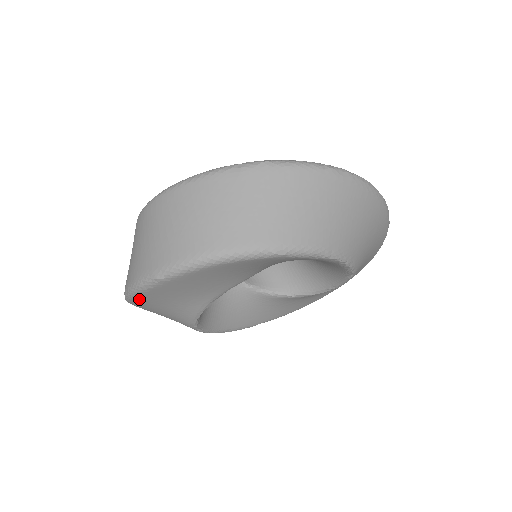
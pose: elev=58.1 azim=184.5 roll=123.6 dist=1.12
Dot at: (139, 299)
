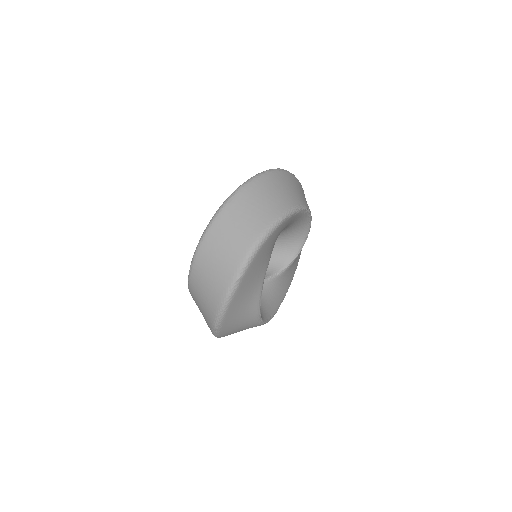
Dot at: (228, 312)
